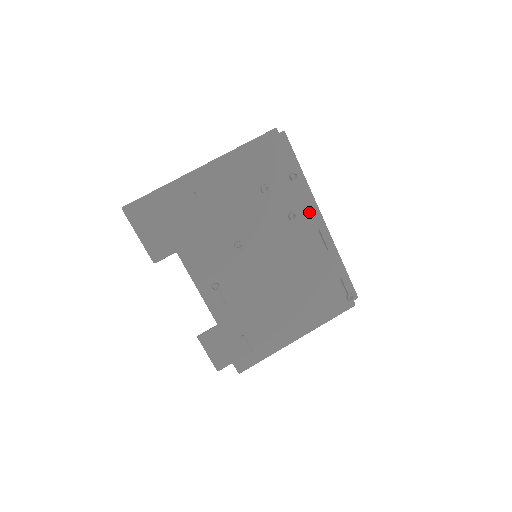
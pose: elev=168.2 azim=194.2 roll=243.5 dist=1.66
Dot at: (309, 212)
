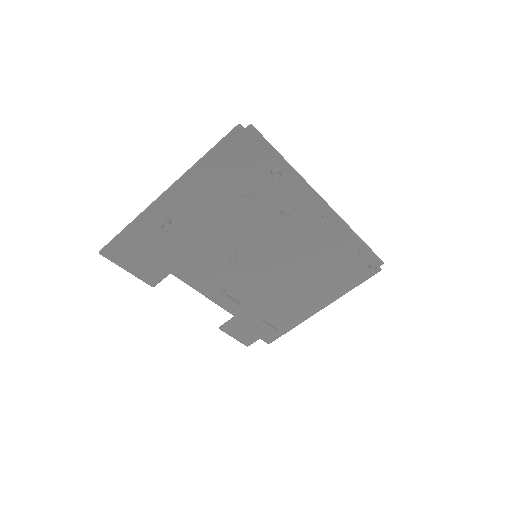
Dot at: (307, 202)
